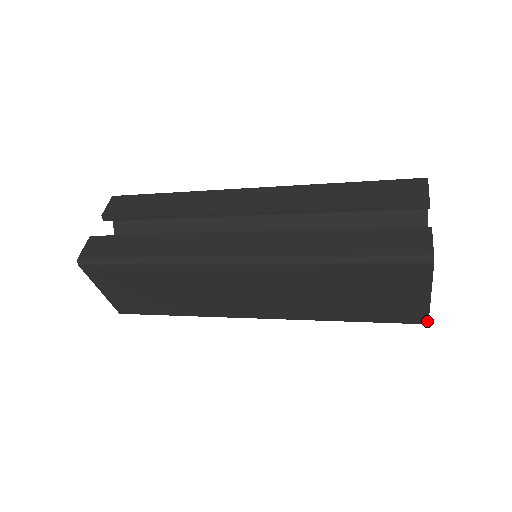
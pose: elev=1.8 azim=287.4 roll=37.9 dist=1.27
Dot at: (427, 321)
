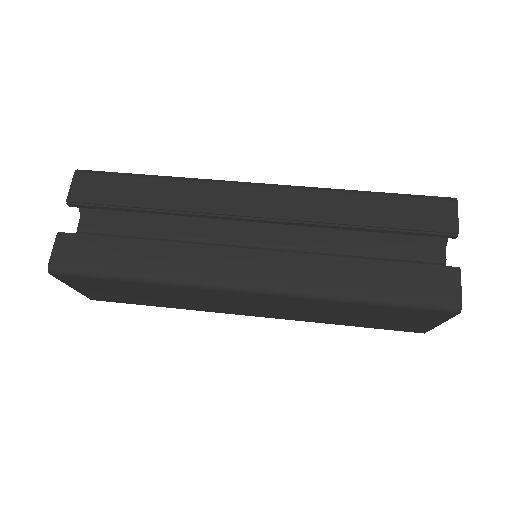
Dot at: (424, 332)
